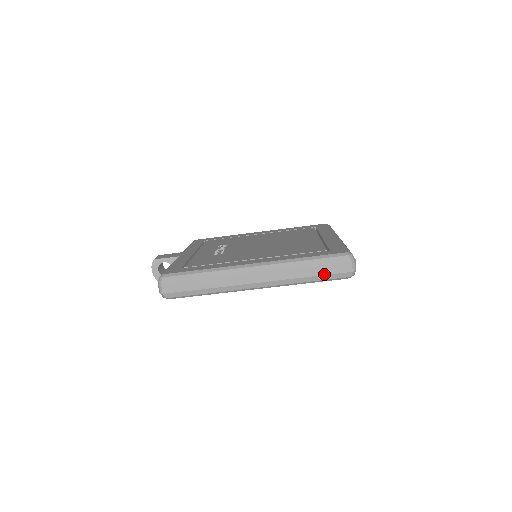
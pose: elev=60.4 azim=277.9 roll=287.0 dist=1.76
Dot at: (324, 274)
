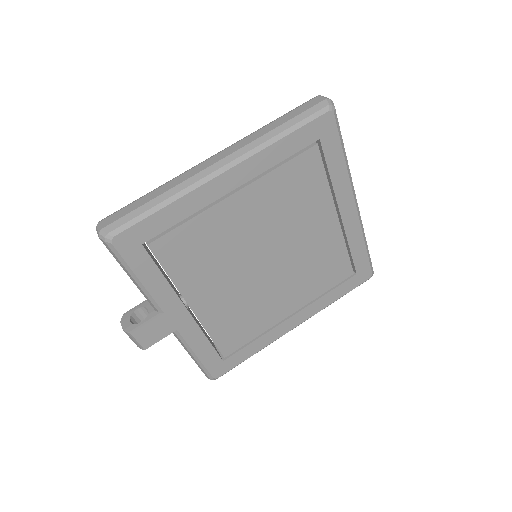
Dot at: (295, 116)
